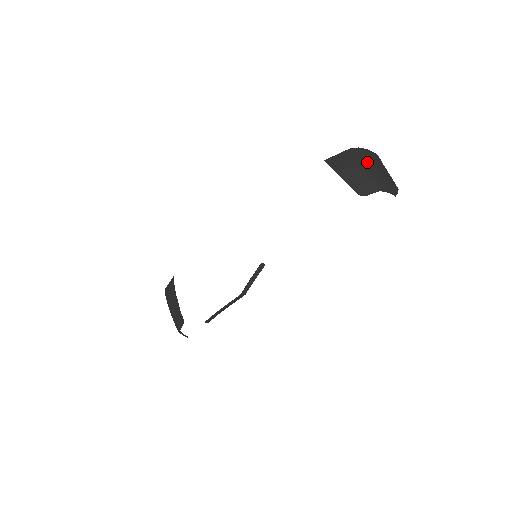
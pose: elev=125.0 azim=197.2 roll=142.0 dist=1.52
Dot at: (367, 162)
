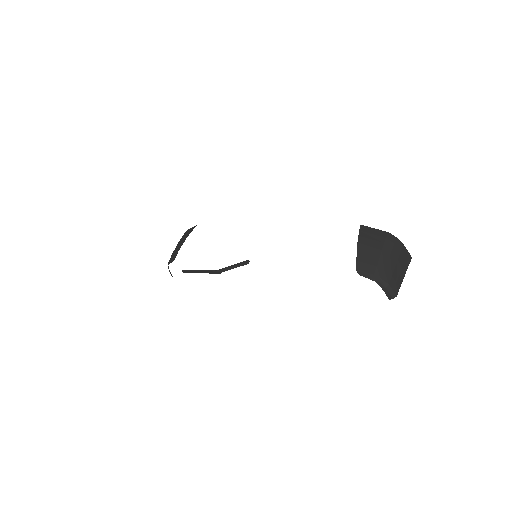
Dot at: (390, 253)
